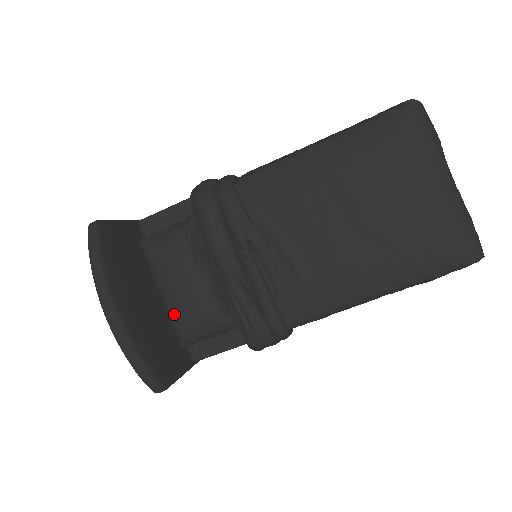
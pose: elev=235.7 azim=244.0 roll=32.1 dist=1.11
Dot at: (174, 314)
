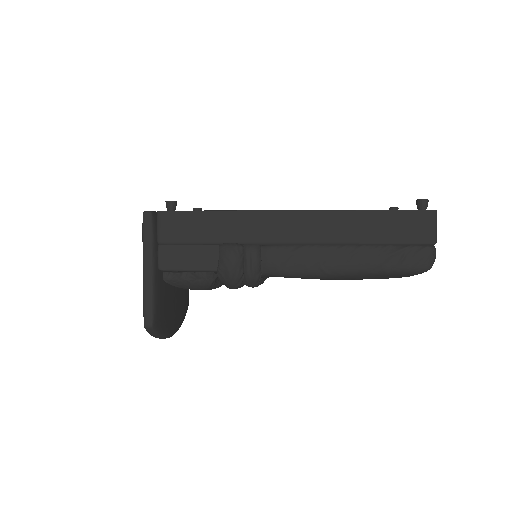
Dot at: occluded
